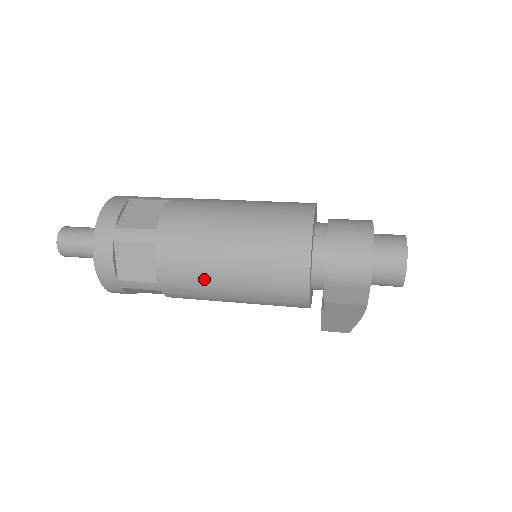
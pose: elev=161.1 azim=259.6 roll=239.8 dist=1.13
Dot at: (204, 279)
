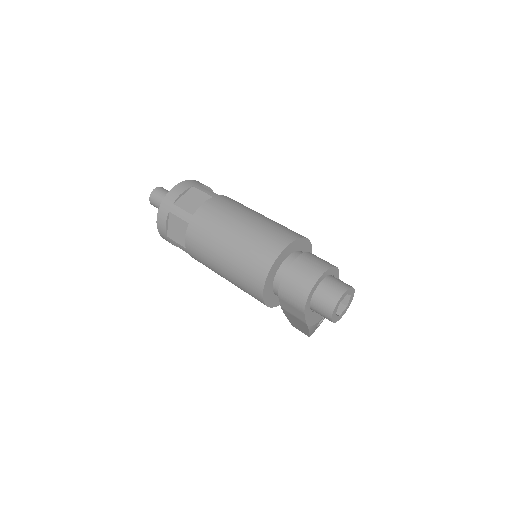
Dot at: (208, 259)
